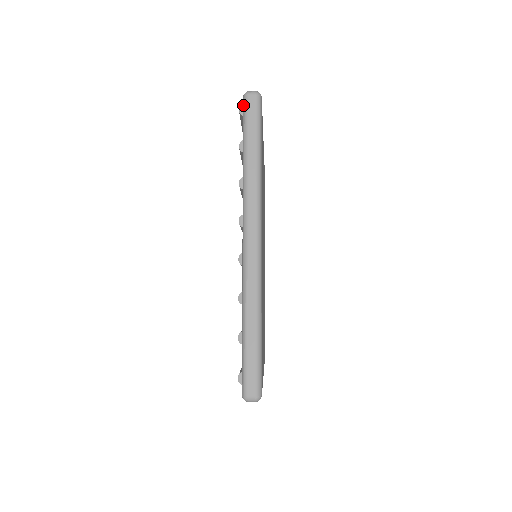
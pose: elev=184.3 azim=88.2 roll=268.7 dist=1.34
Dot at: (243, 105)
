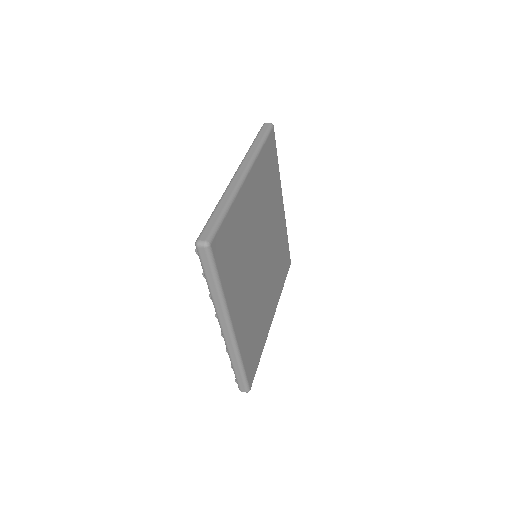
Dot at: (197, 251)
